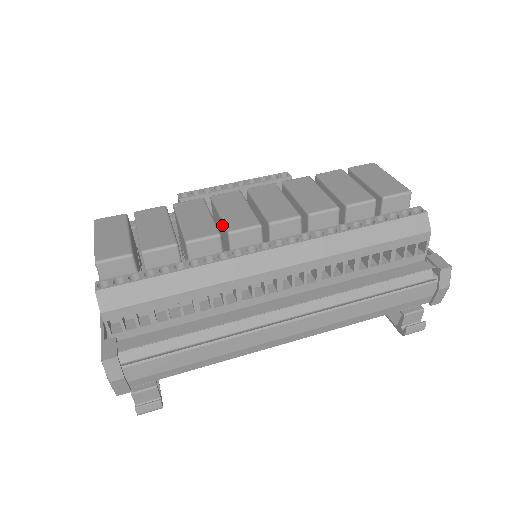
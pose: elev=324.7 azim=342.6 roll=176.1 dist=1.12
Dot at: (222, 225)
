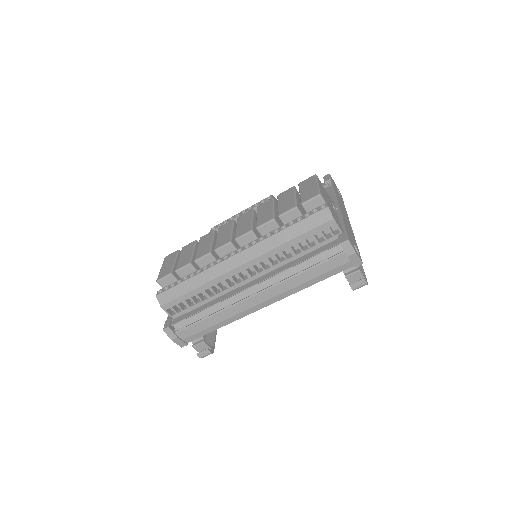
Dot at: occluded
